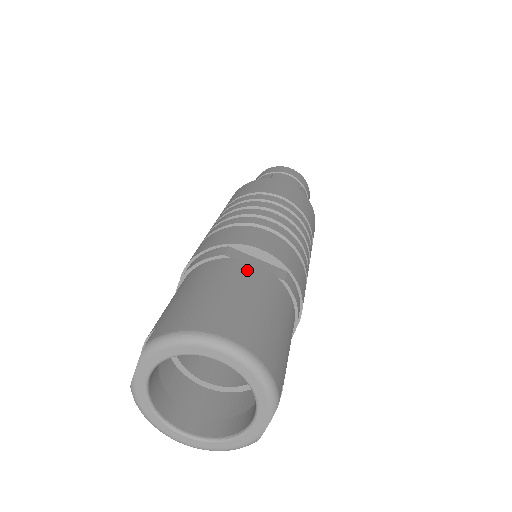
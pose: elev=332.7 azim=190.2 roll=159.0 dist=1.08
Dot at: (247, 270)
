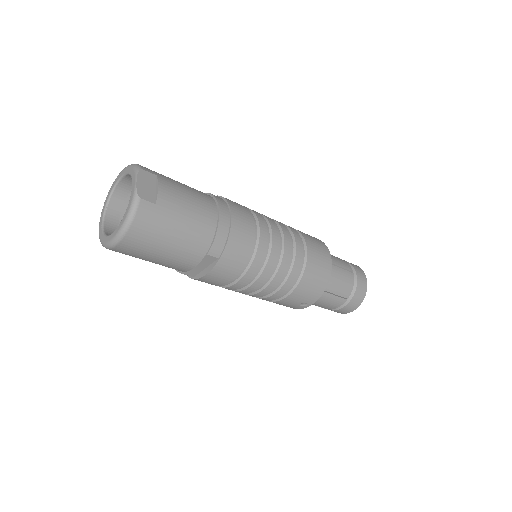
Dot at: occluded
